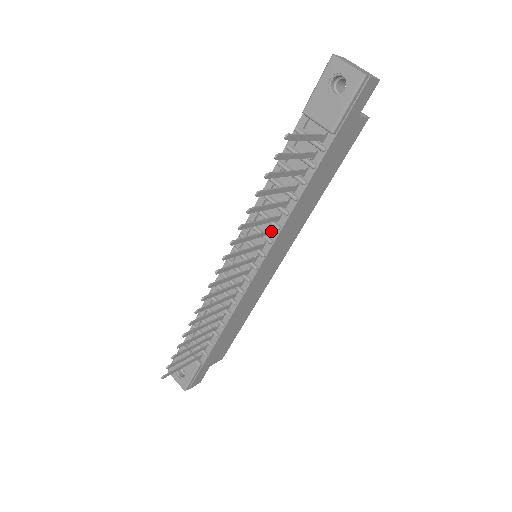
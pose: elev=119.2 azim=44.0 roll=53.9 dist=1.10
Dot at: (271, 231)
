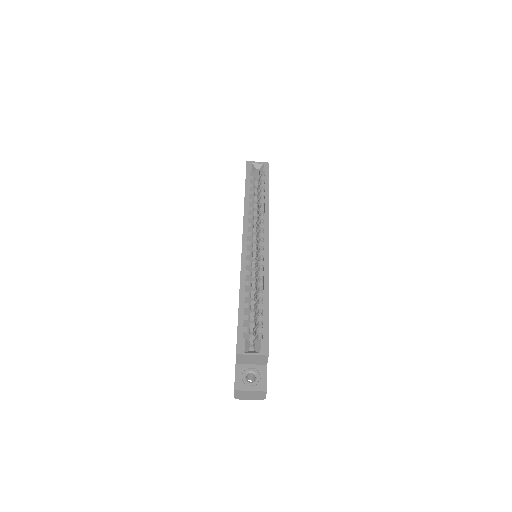
Dot at: occluded
